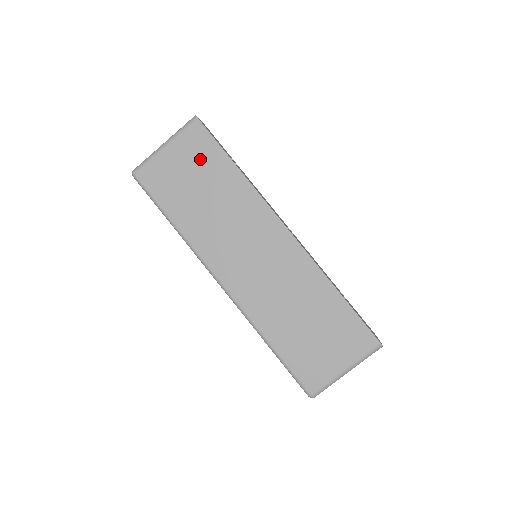
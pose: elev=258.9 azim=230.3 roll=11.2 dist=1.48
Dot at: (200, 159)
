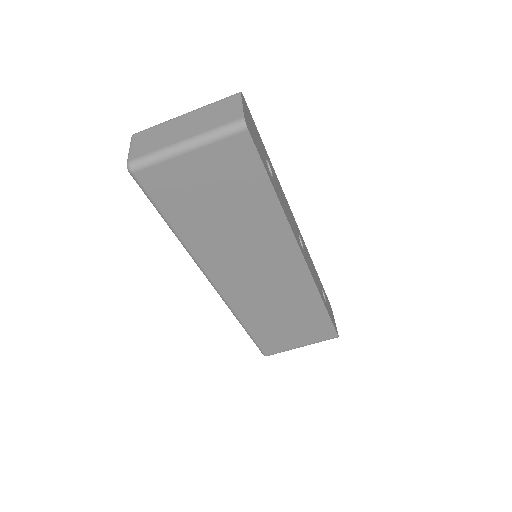
Dot at: (233, 178)
